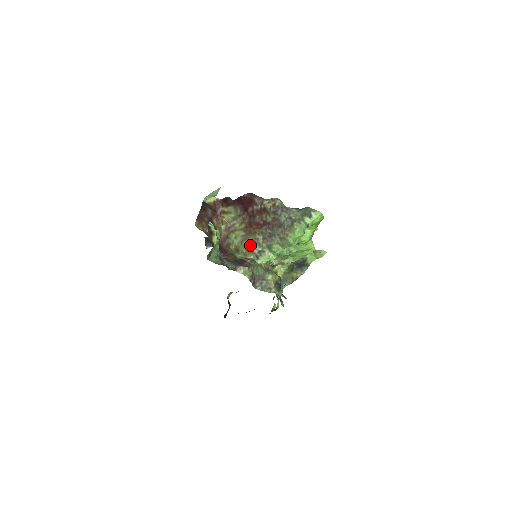
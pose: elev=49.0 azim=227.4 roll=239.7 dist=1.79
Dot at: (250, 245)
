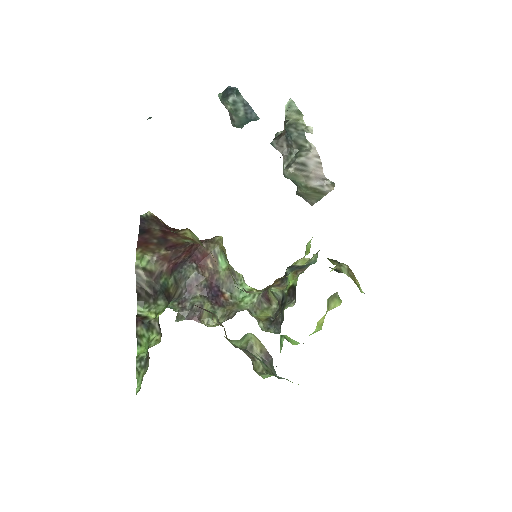
Dot at: occluded
